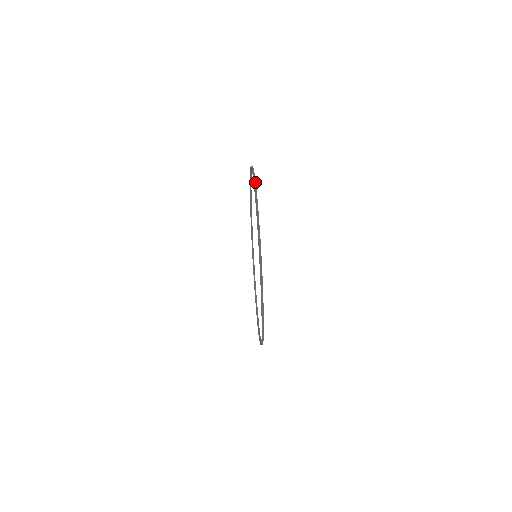
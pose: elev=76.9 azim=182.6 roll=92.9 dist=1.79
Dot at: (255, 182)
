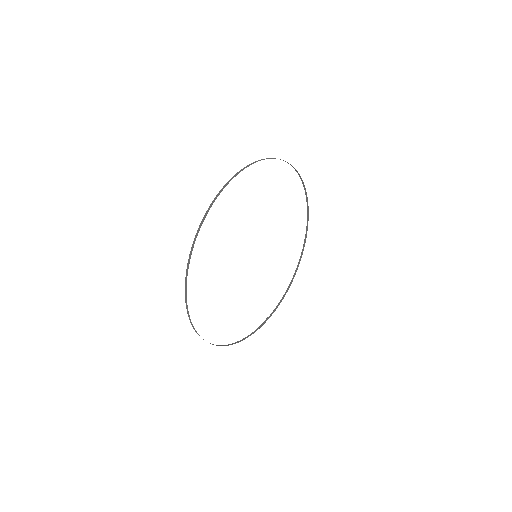
Dot at: (206, 215)
